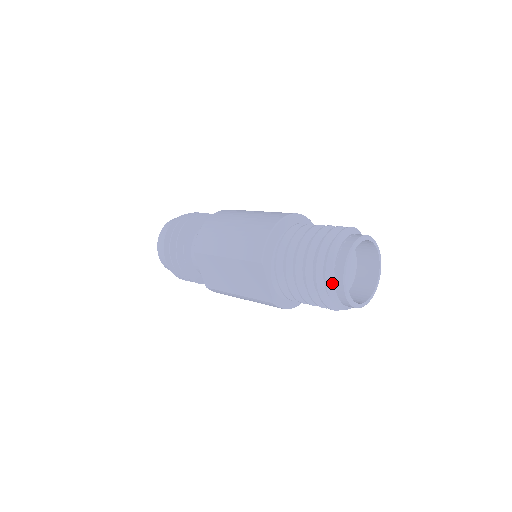
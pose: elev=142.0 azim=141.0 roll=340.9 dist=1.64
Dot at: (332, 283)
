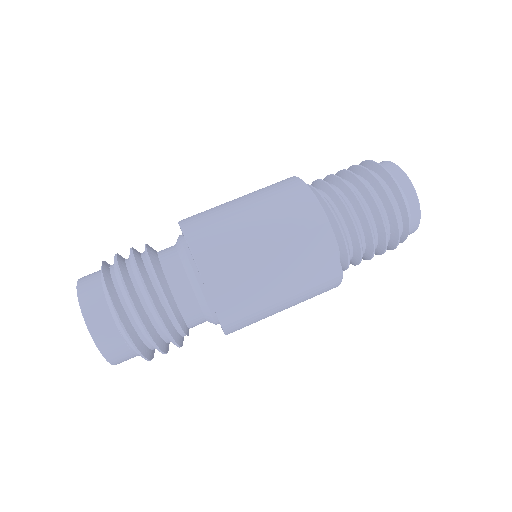
Dot at: (407, 204)
